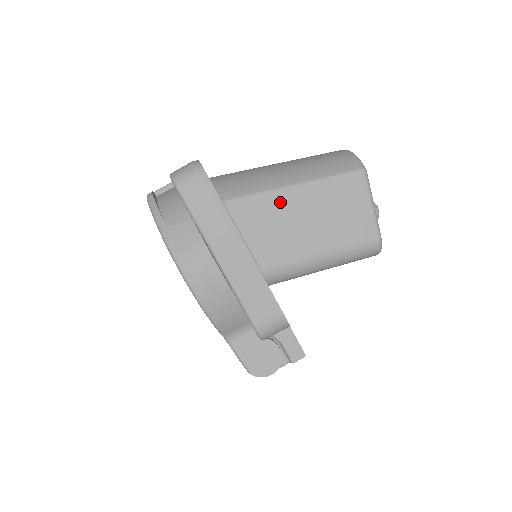
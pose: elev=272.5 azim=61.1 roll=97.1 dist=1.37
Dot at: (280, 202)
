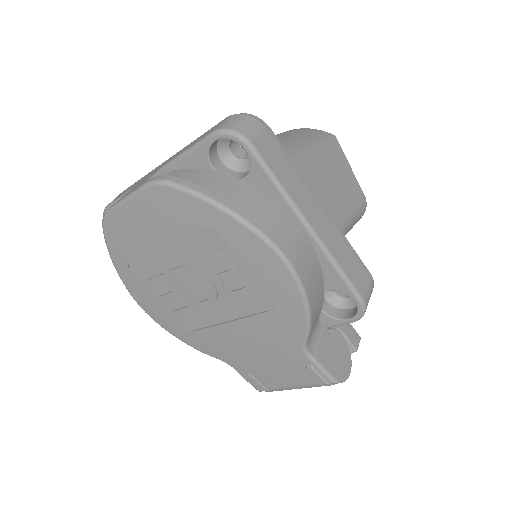
Dot at: (303, 168)
